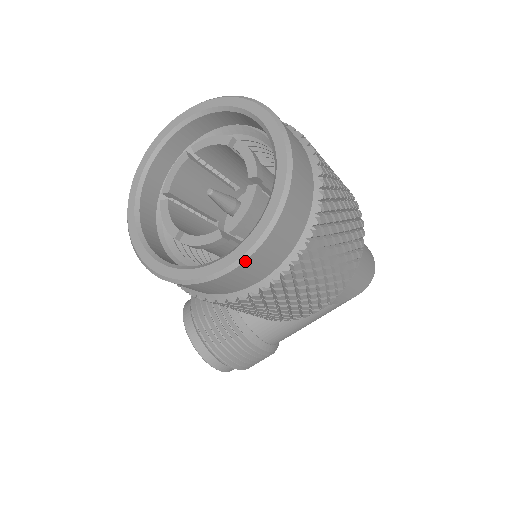
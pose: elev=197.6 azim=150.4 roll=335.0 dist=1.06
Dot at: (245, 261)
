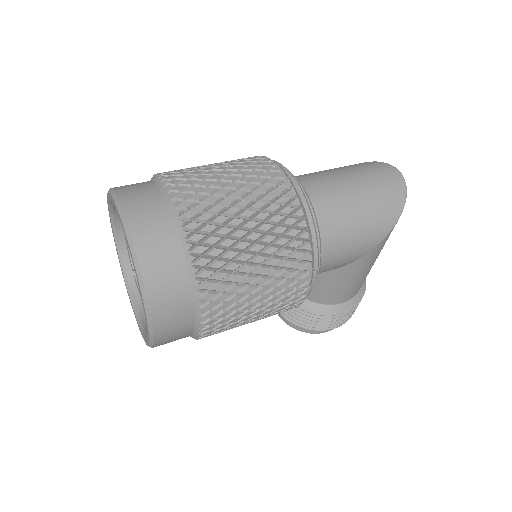
Dot at: (153, 332)
